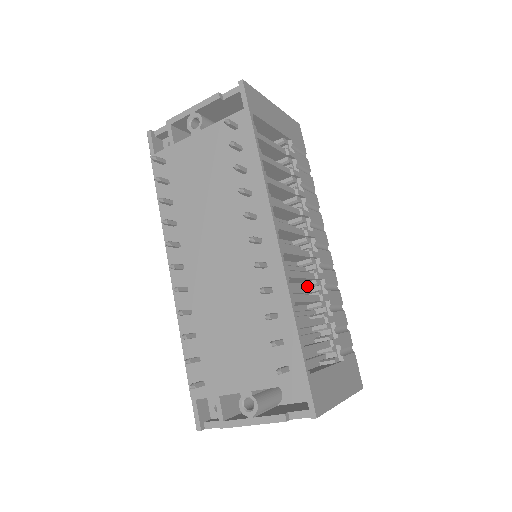
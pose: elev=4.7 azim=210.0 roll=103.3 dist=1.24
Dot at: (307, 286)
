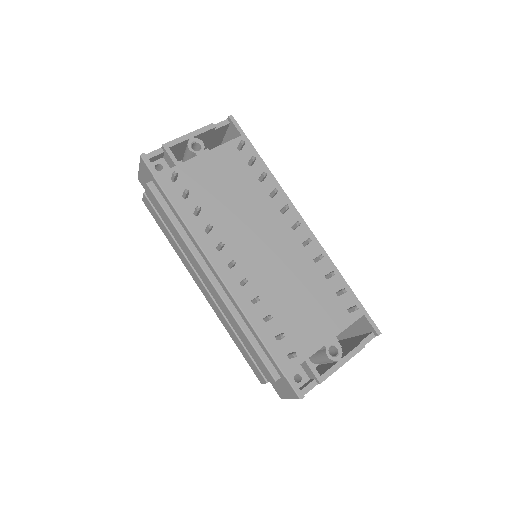
Dot at: occluded
